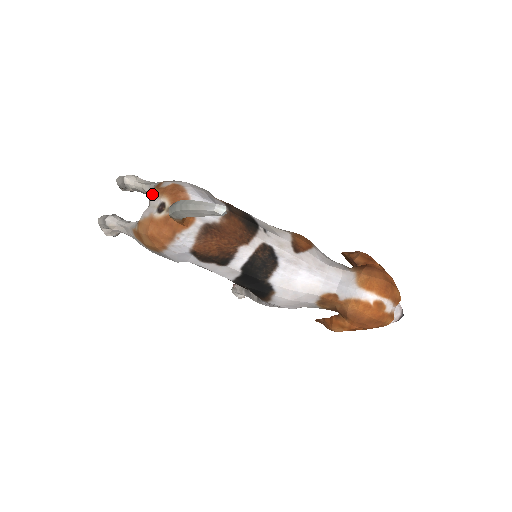
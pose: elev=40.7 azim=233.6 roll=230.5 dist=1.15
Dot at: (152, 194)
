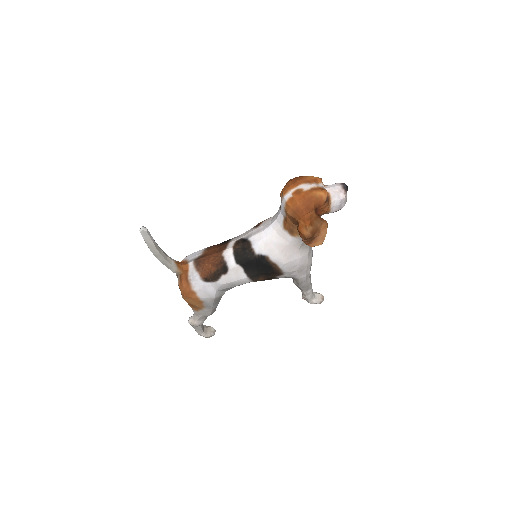
Dot at: occluded
